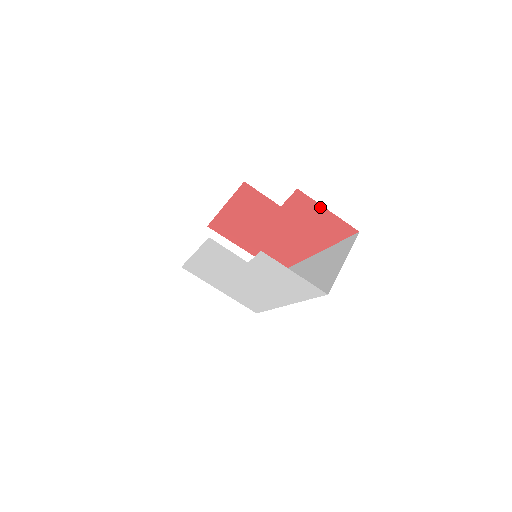
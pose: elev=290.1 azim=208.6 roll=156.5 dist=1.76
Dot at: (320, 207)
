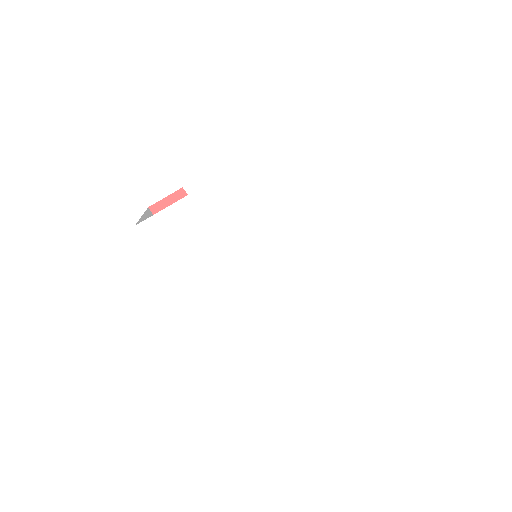
Dot at: occluded
